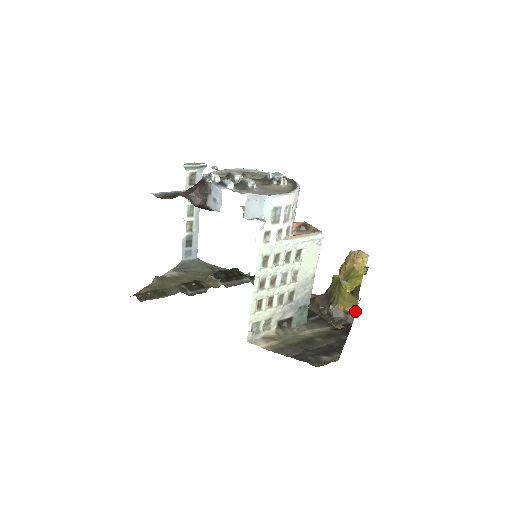
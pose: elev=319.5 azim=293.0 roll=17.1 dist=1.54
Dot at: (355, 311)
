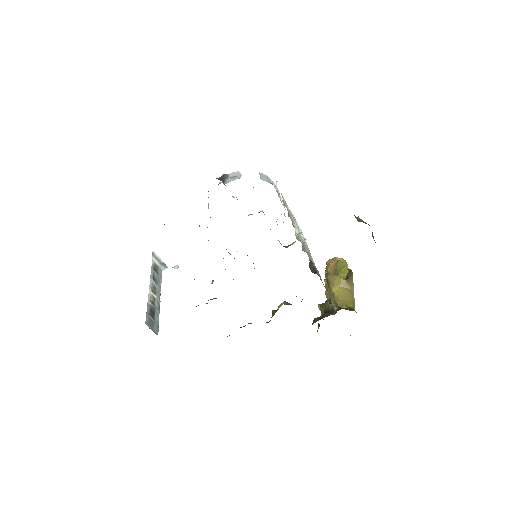
Dot at: occluded
